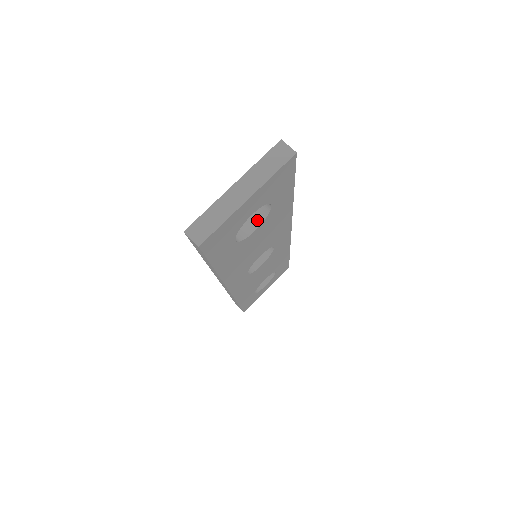
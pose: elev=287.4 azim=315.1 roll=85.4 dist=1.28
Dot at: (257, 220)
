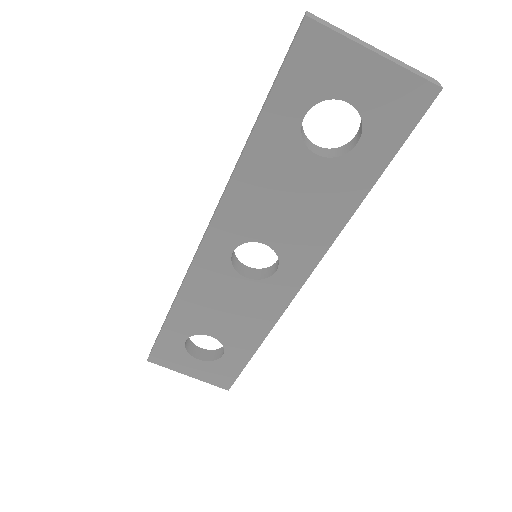
Dot at: (328, 154)
